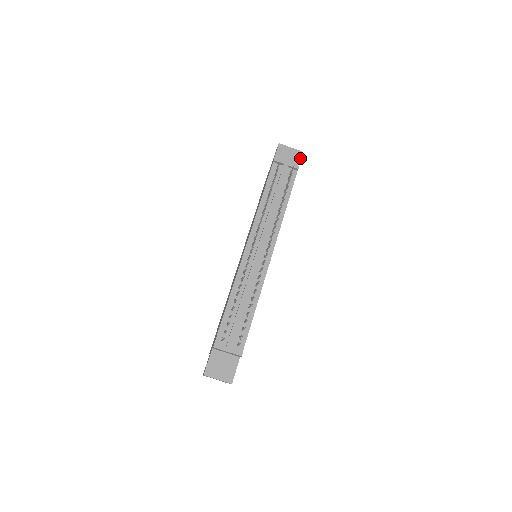
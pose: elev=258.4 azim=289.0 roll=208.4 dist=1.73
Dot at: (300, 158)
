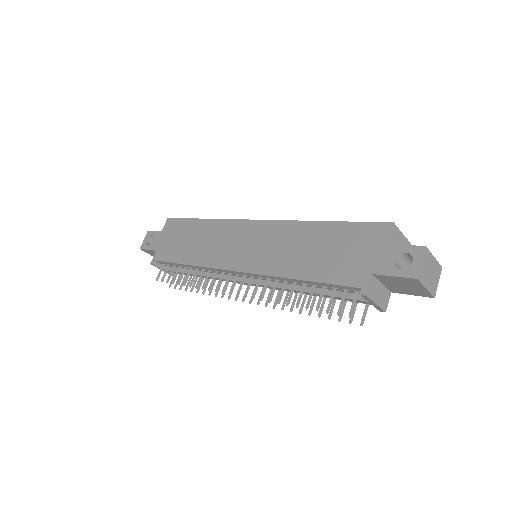
Dot at: occluded
